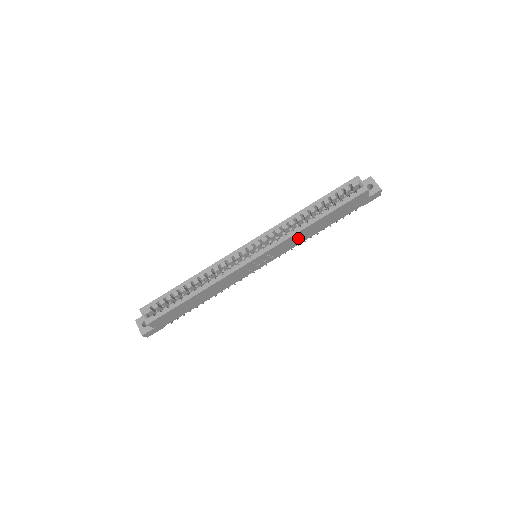
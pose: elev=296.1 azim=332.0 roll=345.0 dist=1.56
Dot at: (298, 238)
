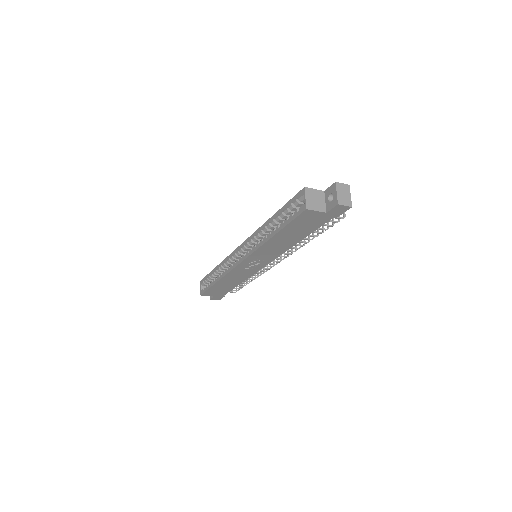
Dot at: (273, 248)
